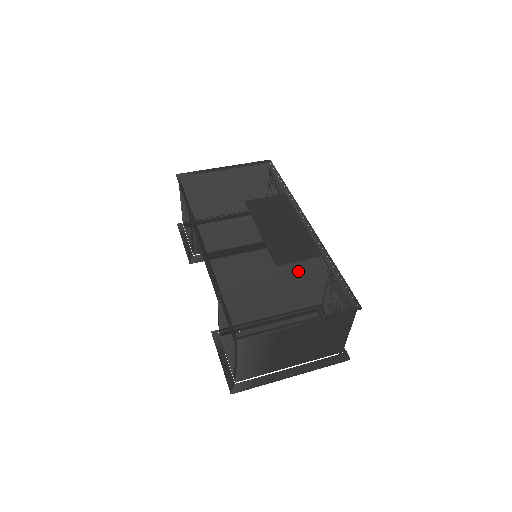
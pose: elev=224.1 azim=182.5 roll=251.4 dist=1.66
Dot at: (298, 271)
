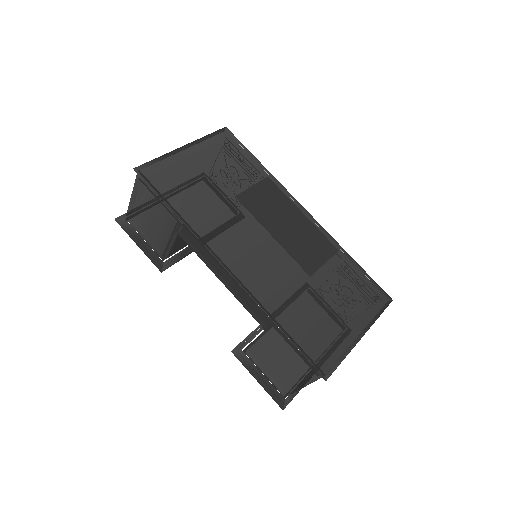
Dot at: (327, 275)
